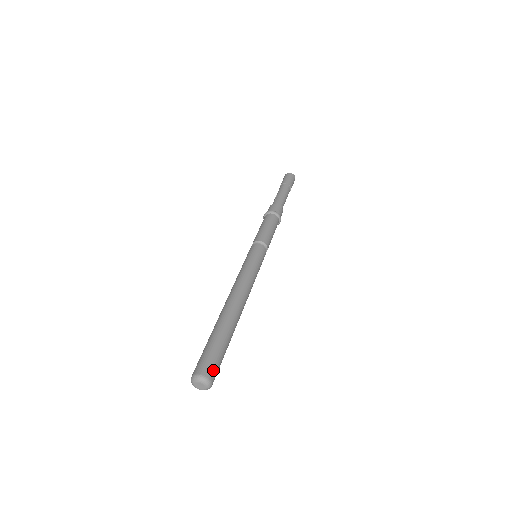
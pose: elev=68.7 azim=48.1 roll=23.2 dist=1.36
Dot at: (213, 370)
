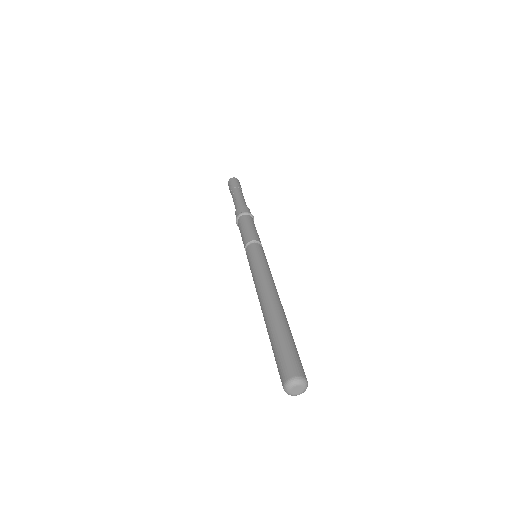
Dot at: (302, 369)
